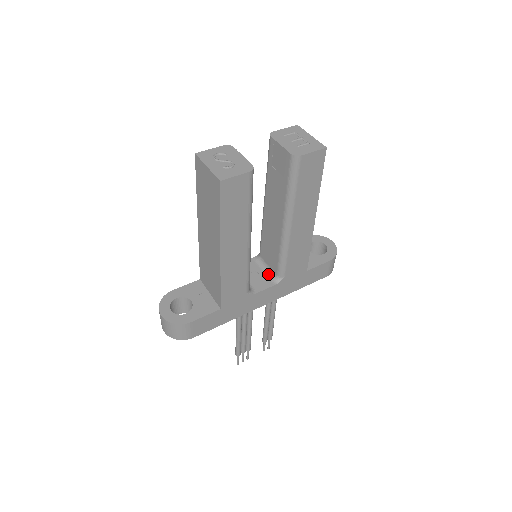
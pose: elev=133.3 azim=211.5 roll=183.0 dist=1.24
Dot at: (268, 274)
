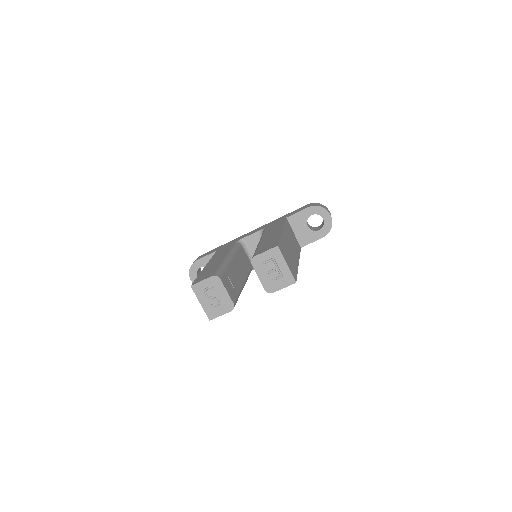
Dot at: occluded
